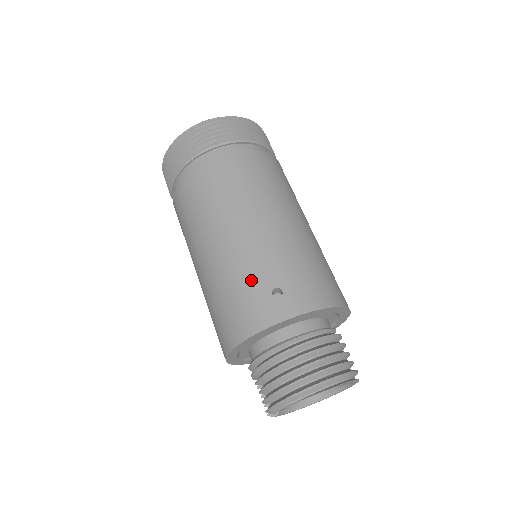
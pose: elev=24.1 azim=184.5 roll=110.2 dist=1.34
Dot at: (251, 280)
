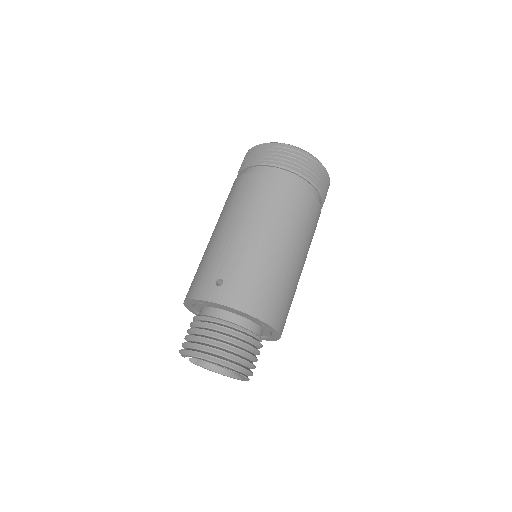
Dot at: (214, 265)
